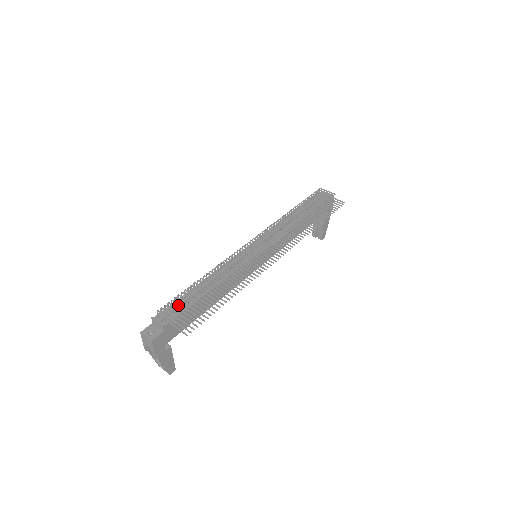
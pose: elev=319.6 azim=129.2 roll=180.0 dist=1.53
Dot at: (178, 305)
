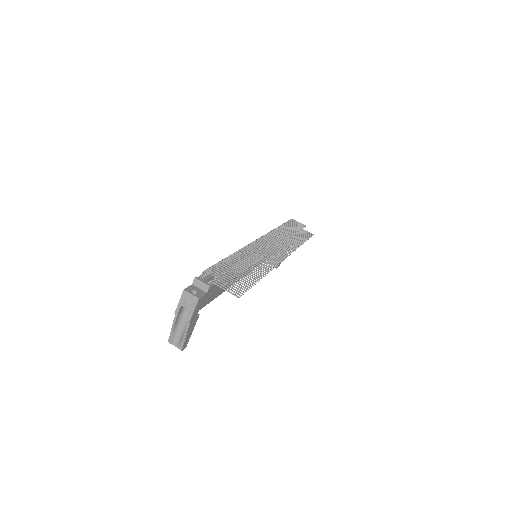
Dot at: occluded
